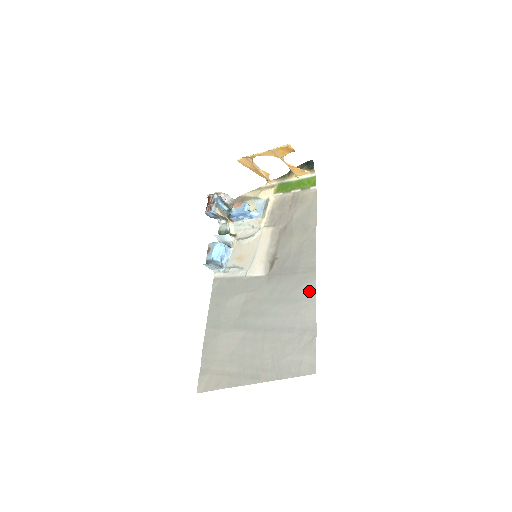
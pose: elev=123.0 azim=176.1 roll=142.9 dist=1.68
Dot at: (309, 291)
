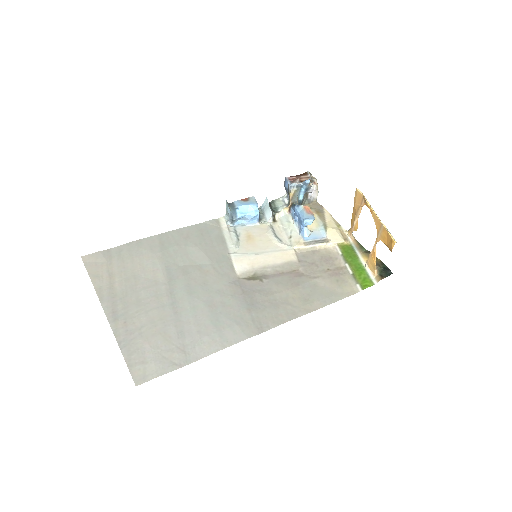
Dot at: (232, 336)
